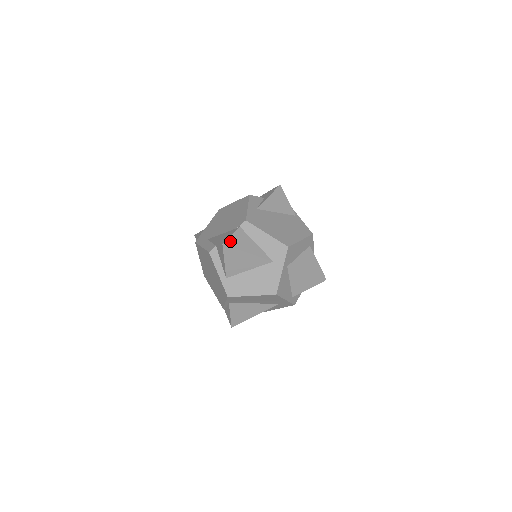
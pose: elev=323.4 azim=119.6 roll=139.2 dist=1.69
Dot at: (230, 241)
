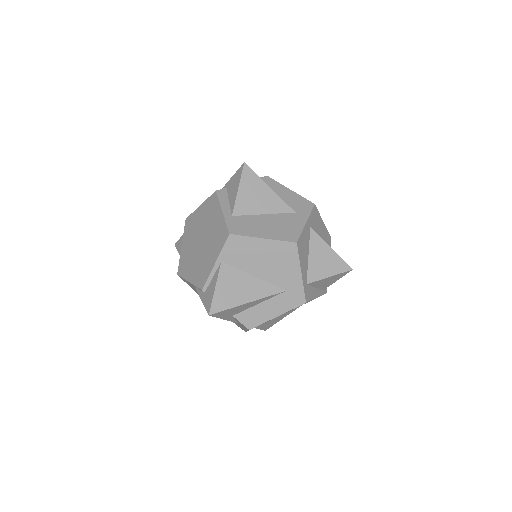
Dot at: occluded
